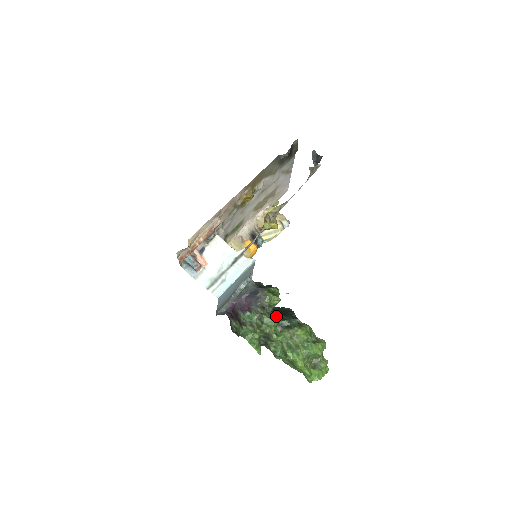
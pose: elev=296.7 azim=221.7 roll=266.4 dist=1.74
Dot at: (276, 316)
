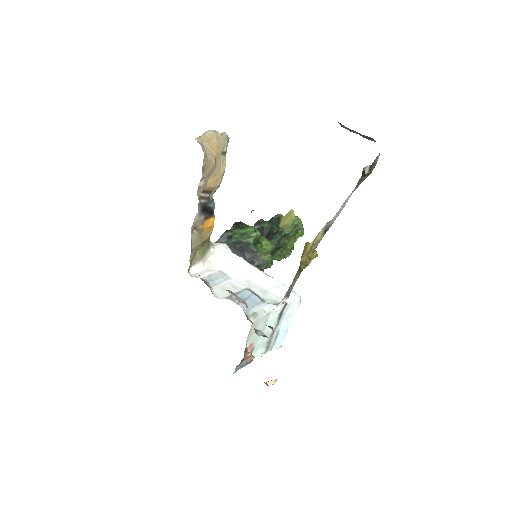
Dot at: occluded
